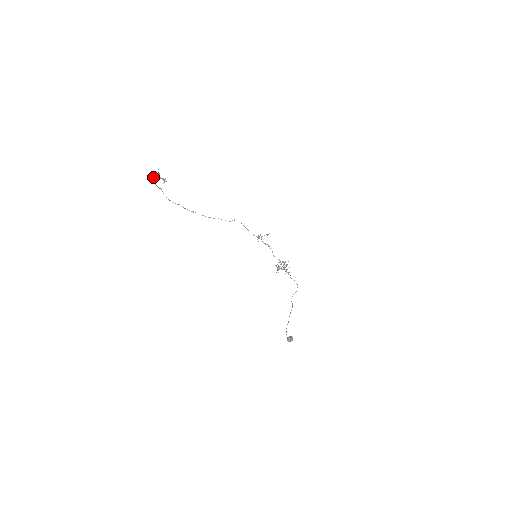
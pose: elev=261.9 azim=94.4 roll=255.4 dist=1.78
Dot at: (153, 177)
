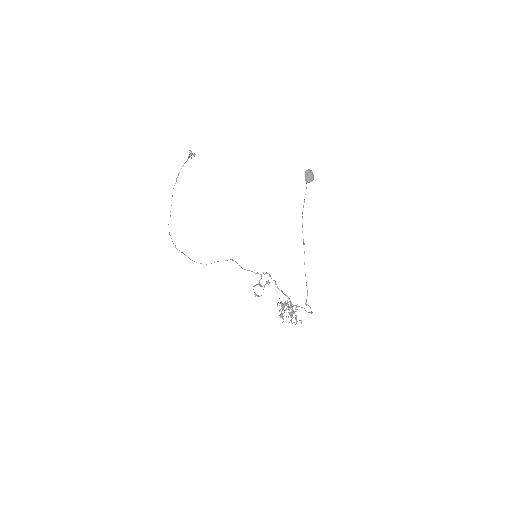
Dot at: (182, 166)
